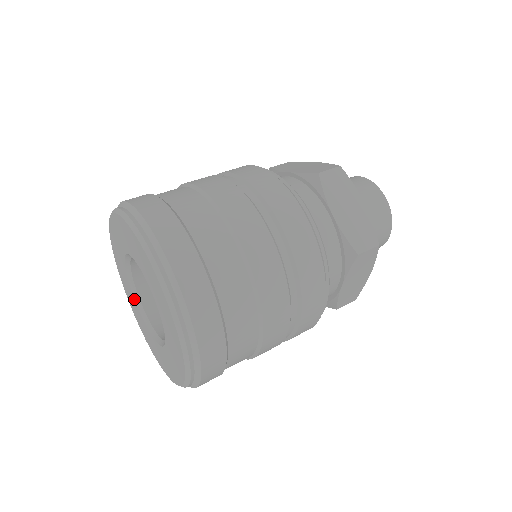
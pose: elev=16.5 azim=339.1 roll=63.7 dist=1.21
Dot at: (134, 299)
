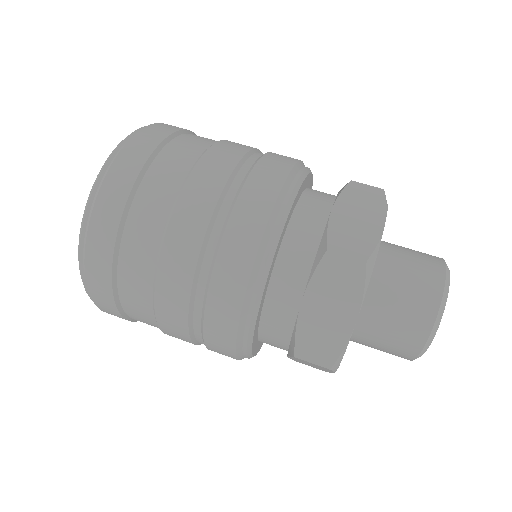
Dot at: occluded
